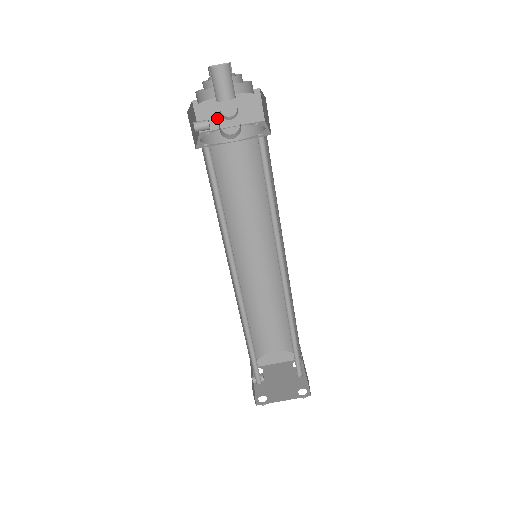
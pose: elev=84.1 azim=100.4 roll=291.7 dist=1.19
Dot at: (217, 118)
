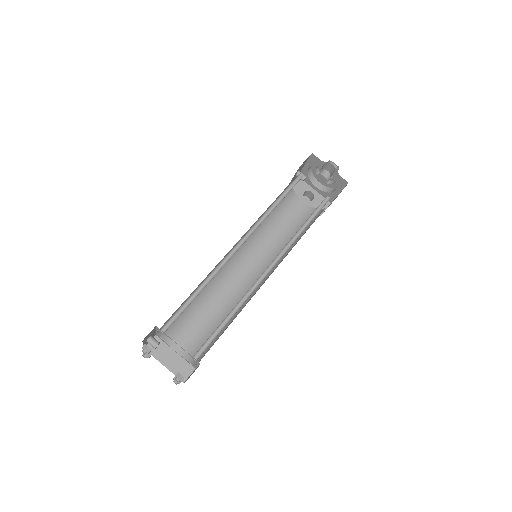
Dot at: (301, 193)
